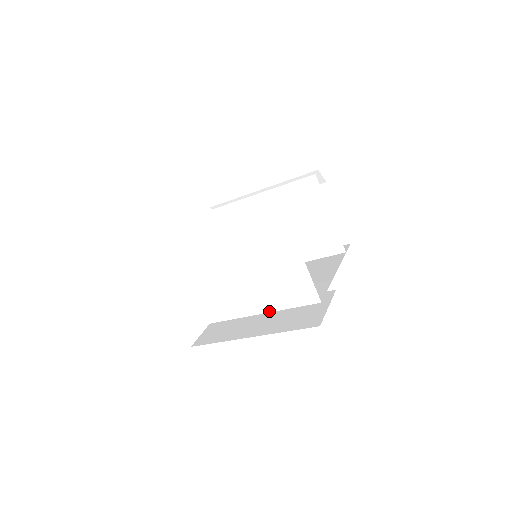
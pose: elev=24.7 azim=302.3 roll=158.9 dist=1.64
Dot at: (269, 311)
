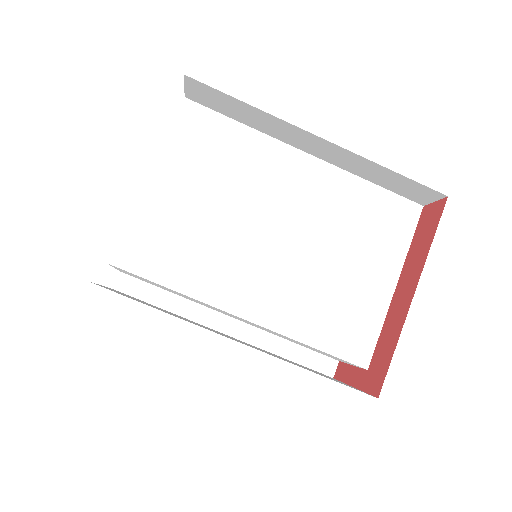
Dot at: (275, 329)
